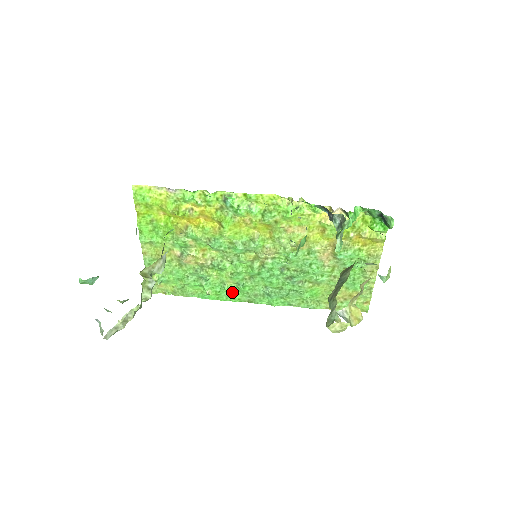
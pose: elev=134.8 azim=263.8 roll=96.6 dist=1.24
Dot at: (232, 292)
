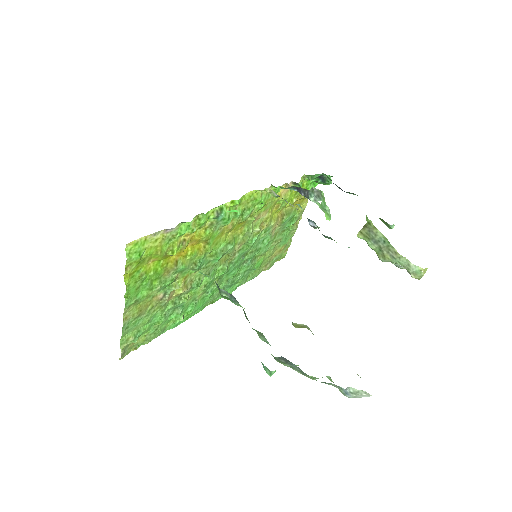
Dot at: (201, 304)
